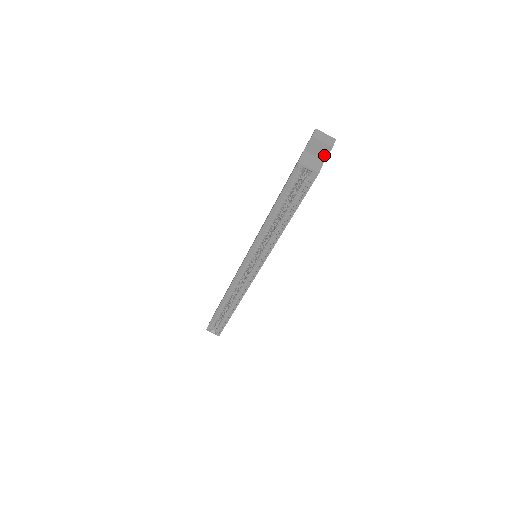
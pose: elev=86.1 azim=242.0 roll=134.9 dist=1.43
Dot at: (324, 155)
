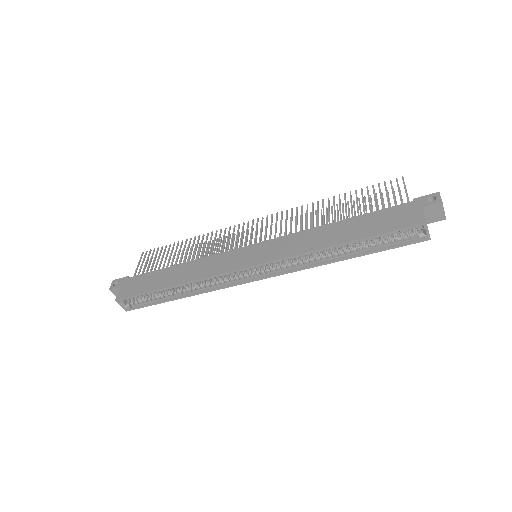
Dot at: (432, 220)
